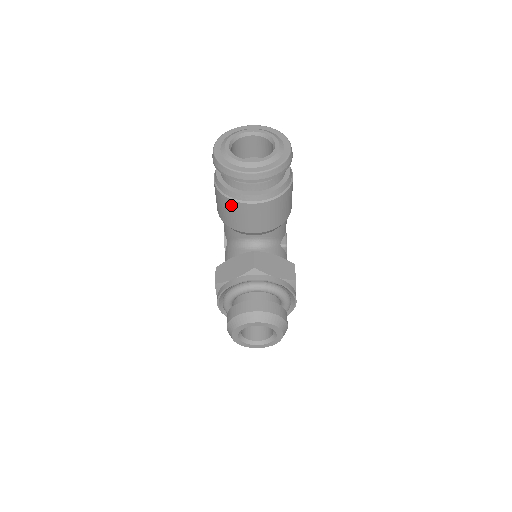
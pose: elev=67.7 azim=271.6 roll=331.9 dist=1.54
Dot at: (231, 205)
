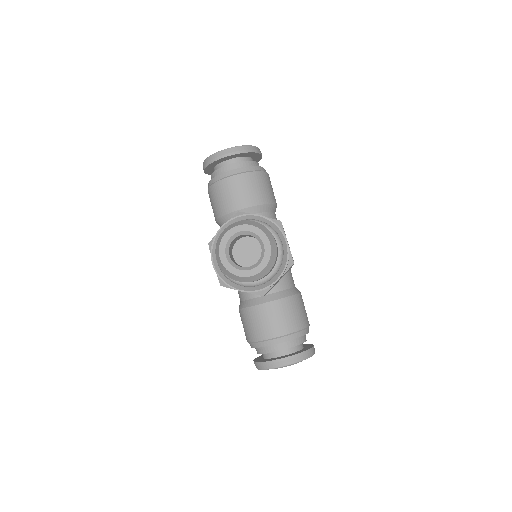
Dot at: (218, 188)
